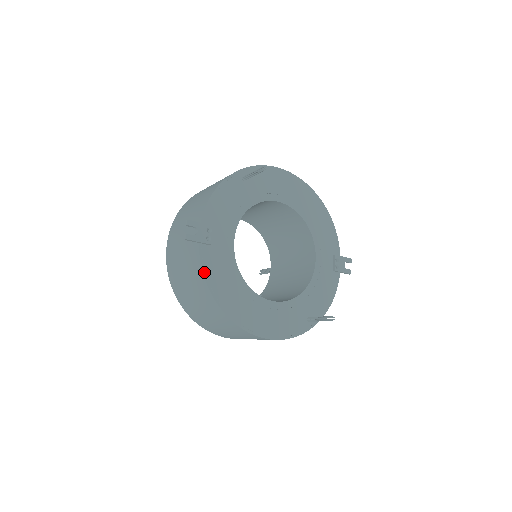
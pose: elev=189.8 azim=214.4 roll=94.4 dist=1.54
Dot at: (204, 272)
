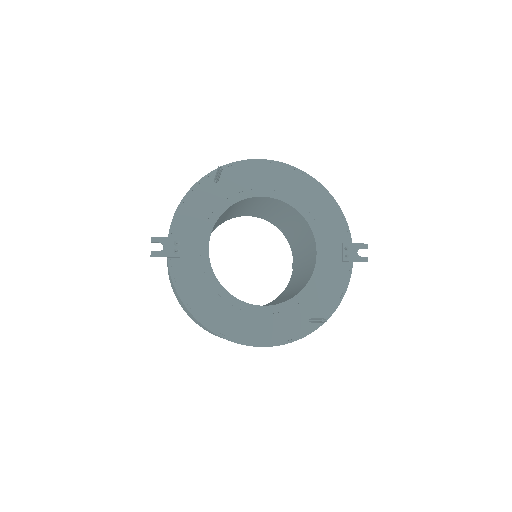
Dot at: (176, 286)
